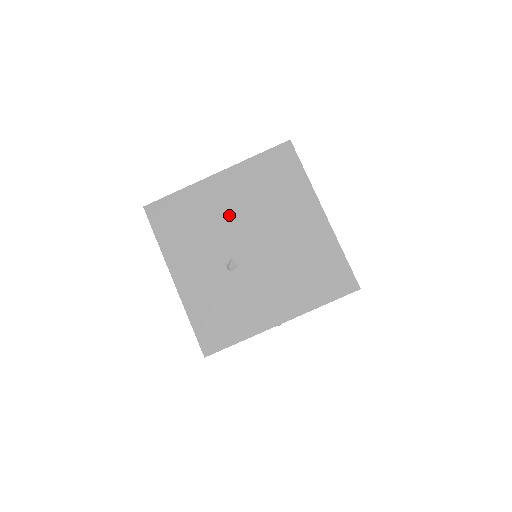
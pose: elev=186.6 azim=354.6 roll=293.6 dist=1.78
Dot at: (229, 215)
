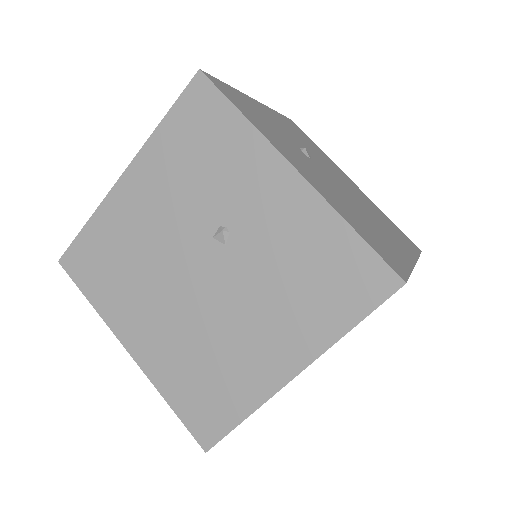
Dot at: (339, 176)
